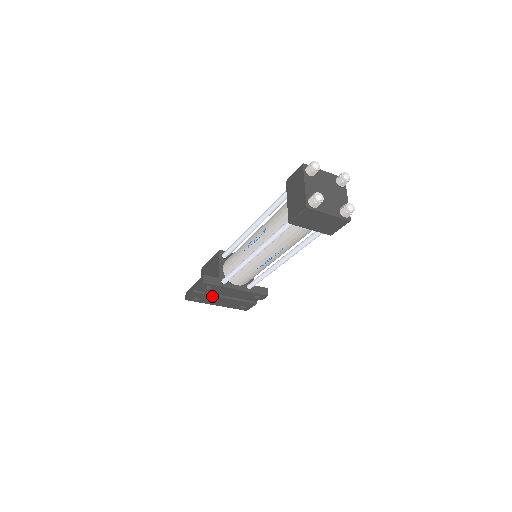
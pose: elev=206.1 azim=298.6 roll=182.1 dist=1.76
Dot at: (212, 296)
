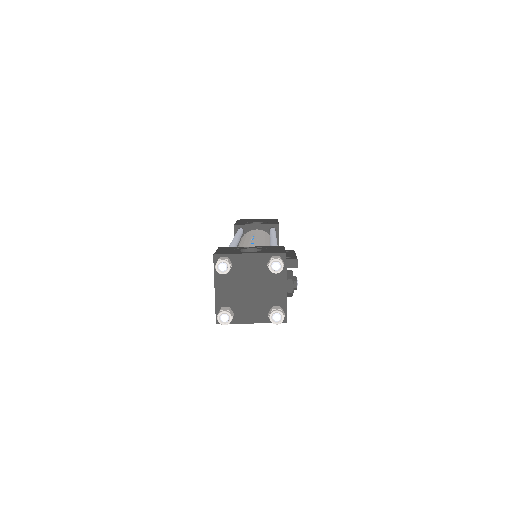
Dot at: occluded
